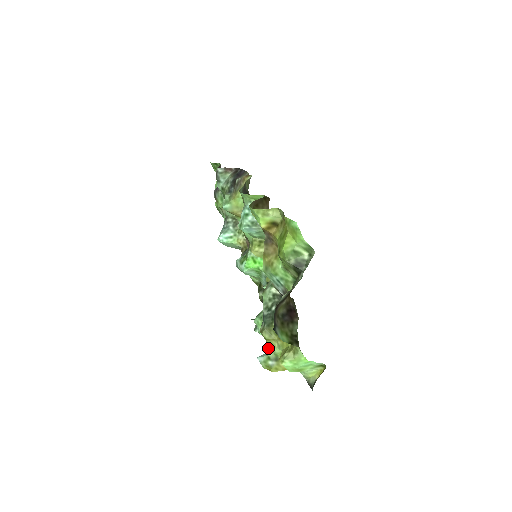
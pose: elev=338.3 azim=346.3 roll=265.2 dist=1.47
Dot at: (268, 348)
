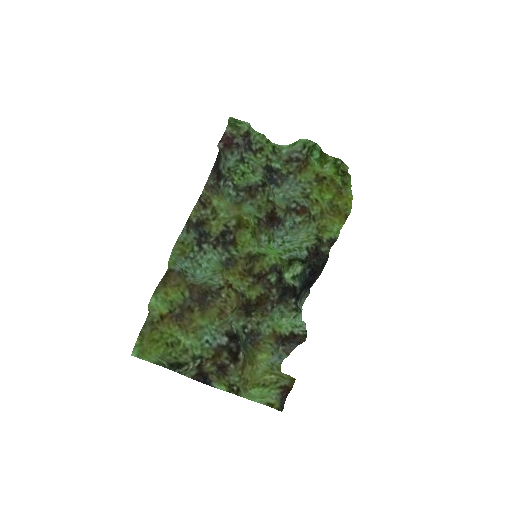
Dot at: (280, 349)
